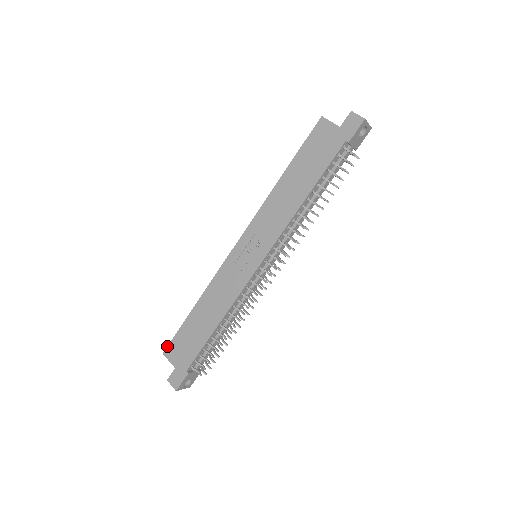
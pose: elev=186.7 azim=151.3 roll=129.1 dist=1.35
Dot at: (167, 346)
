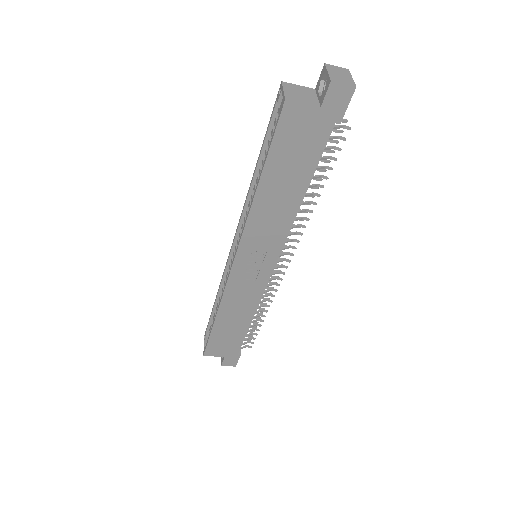
Dot at: (205, 351)
